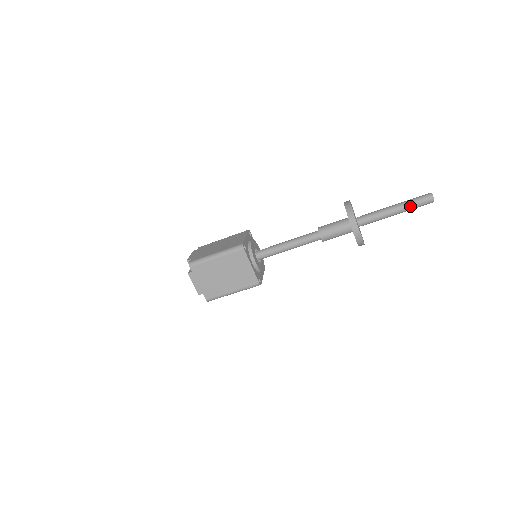
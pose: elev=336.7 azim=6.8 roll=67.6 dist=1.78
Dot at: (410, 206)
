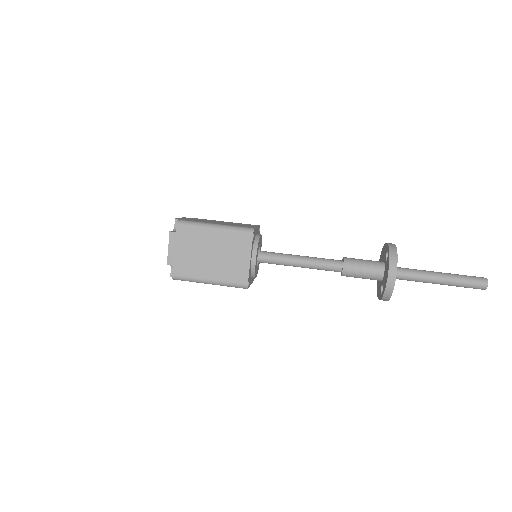
Dot at: (458, 281)
